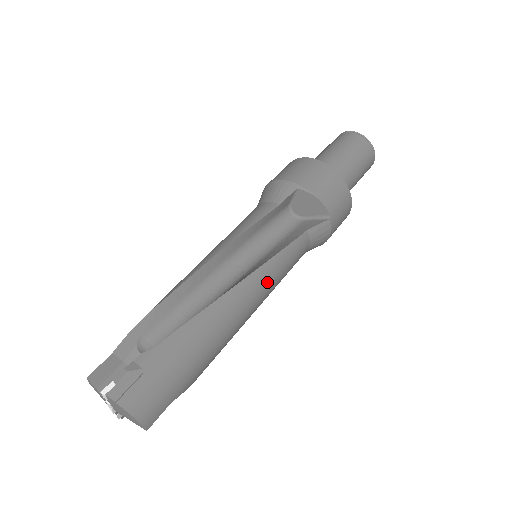
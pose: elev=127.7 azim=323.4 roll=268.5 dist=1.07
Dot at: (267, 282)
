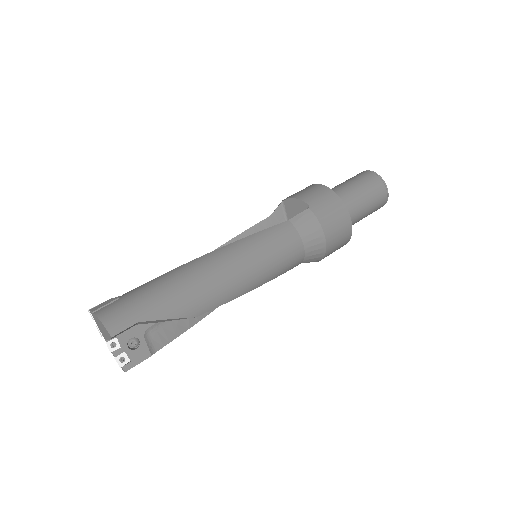
Dot at: (243, 251)
